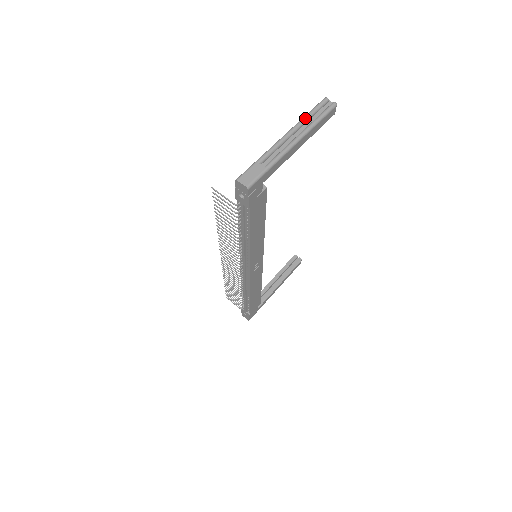
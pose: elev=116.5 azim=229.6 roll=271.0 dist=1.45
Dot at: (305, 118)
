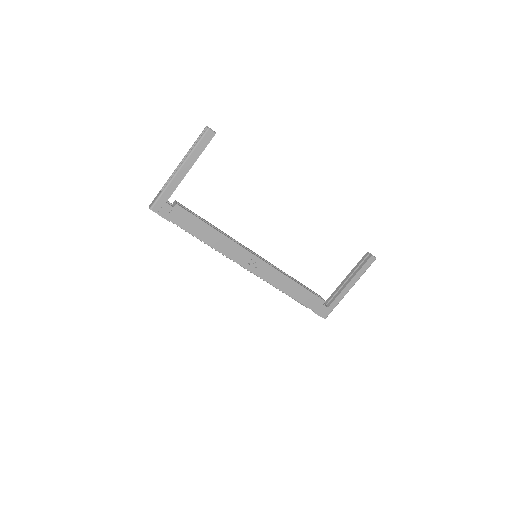
Dot at: (190, 148)
